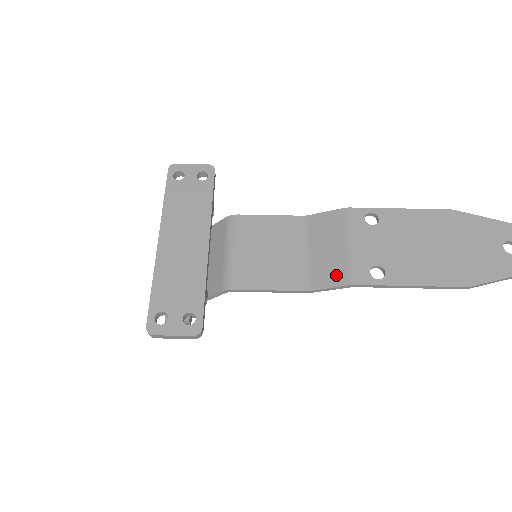
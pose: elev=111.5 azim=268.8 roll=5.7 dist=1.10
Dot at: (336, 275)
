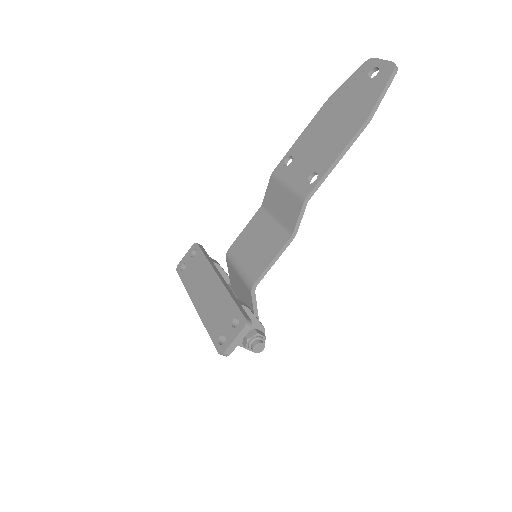
Dot at: (295, 208)
